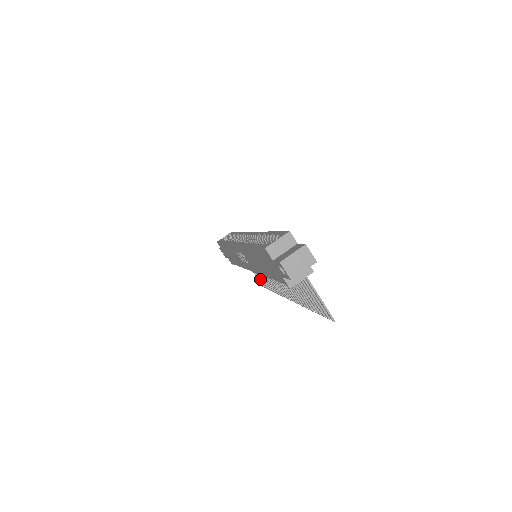
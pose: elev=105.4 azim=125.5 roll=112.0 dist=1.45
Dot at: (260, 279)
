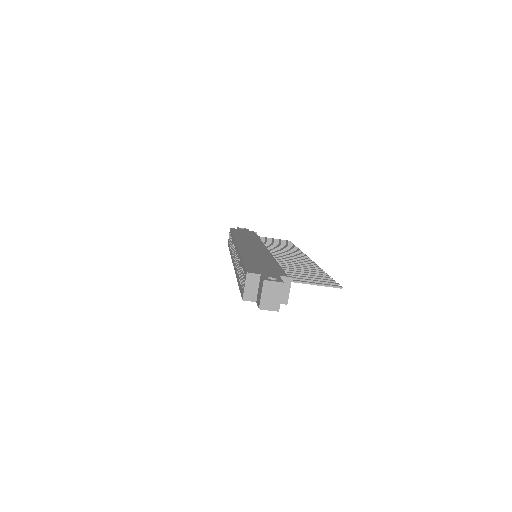
Dot at: occluded
